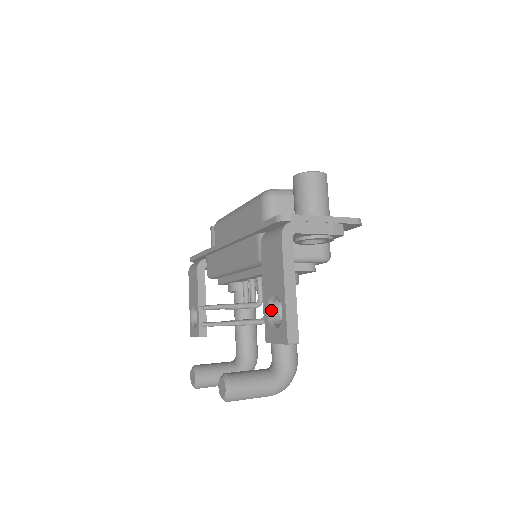
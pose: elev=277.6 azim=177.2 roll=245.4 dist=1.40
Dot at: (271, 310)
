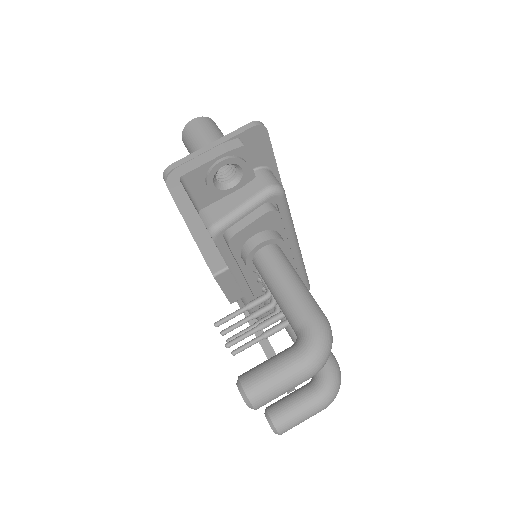
Dot at: occluded
